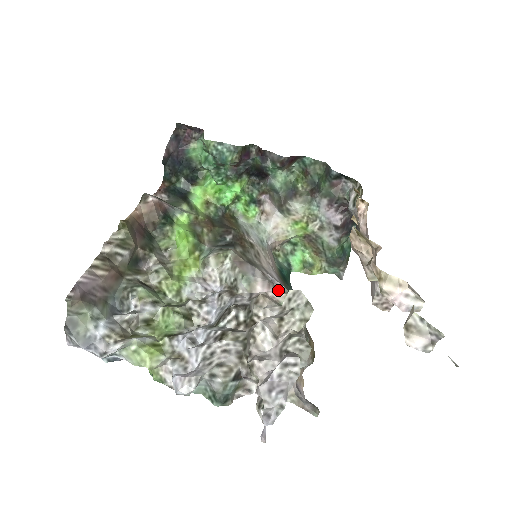
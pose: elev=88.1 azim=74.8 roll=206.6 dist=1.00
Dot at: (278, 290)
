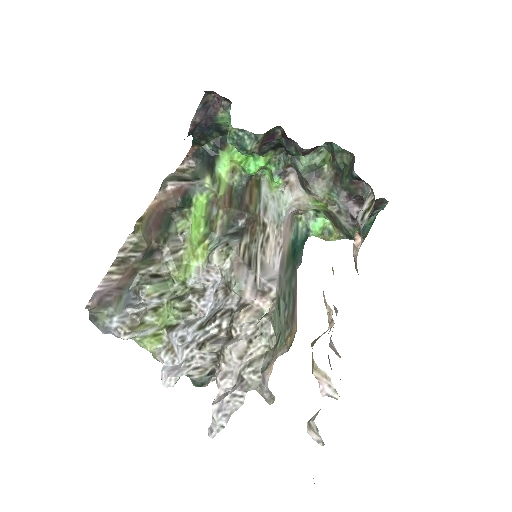
Dot at: (266, 296)
